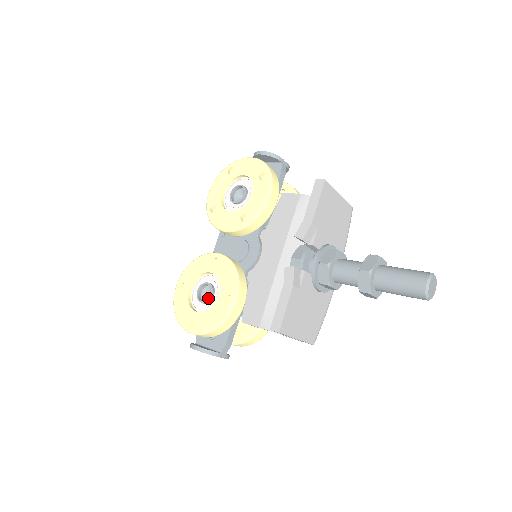
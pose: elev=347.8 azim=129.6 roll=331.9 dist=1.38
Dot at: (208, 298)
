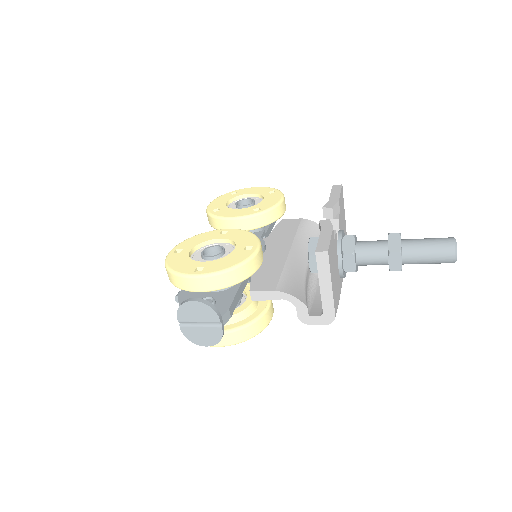
Dot at: (219, 253)
